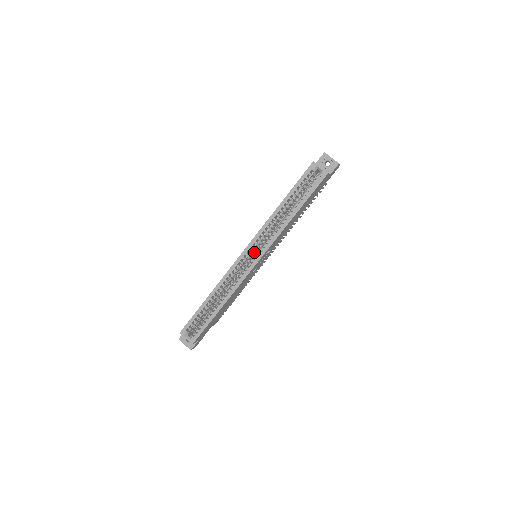
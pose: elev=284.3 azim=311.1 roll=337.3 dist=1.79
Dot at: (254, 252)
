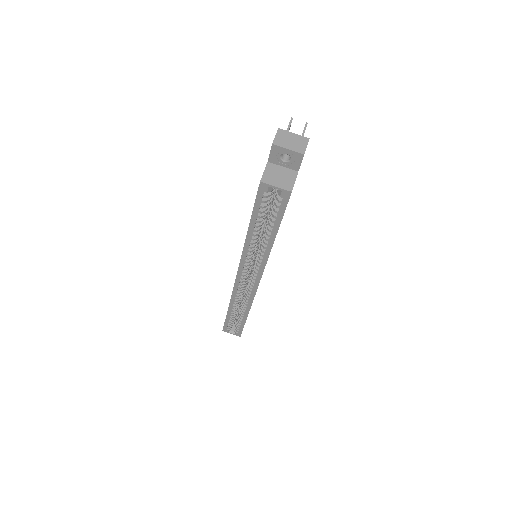
Dot at: occluded
